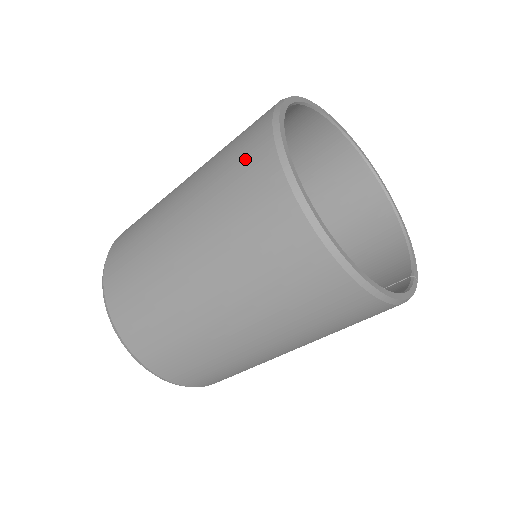
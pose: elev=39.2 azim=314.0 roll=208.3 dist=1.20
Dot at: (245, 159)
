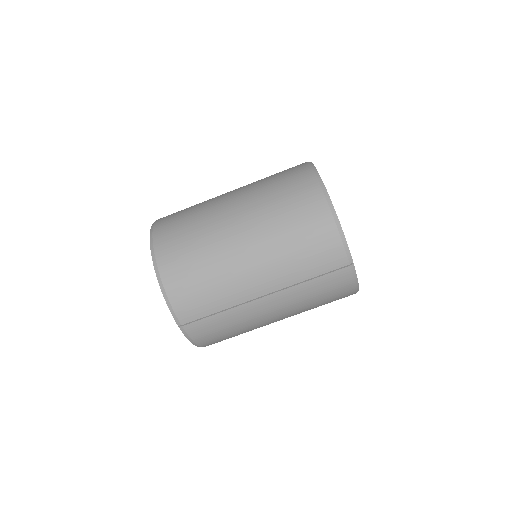
Dot at: occluded
